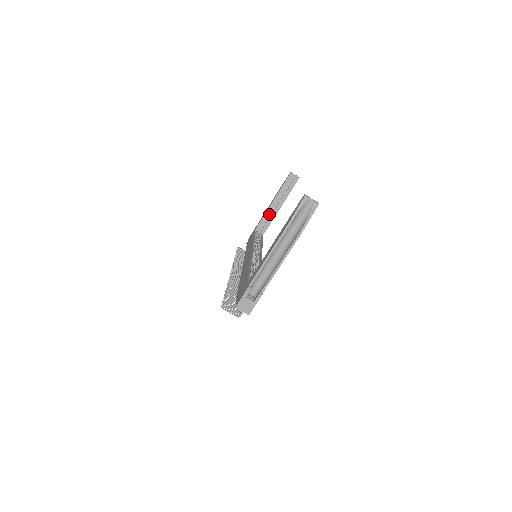
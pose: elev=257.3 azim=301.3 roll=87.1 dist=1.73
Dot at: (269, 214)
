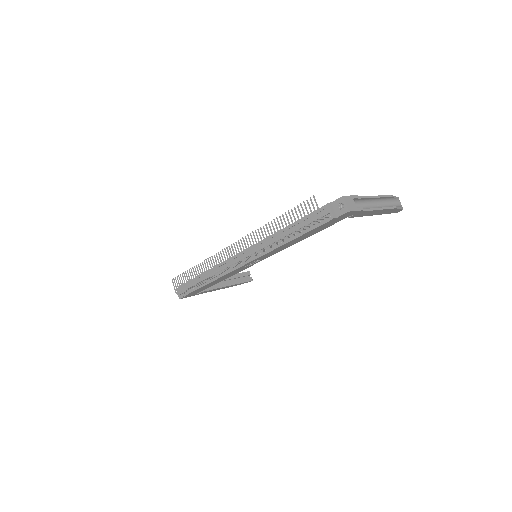
Dot at: occluded
